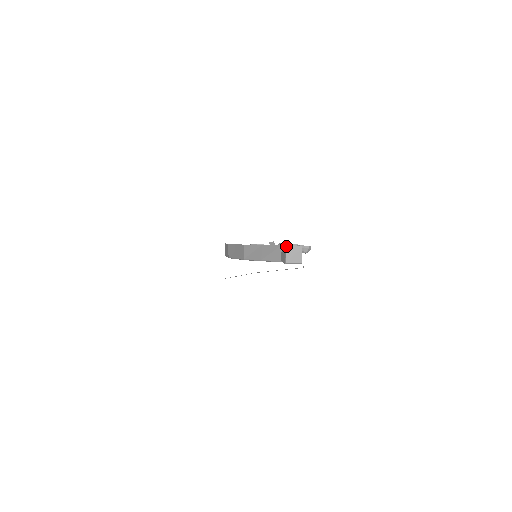
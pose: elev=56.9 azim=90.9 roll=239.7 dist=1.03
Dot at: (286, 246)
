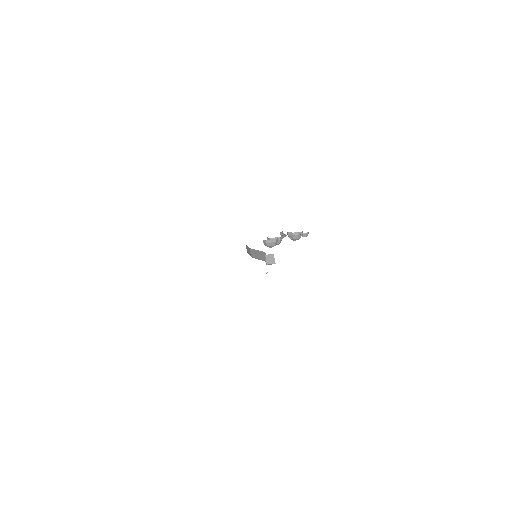
Dot at: (265, 255)
